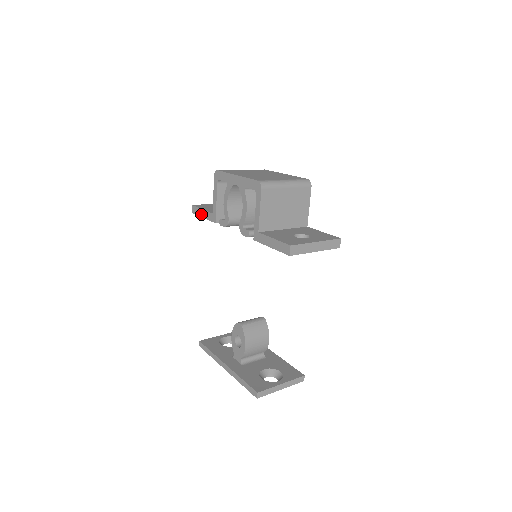
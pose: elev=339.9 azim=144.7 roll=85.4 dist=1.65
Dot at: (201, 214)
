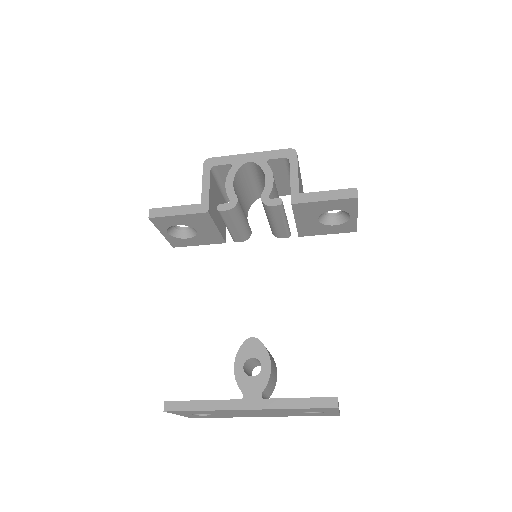
Dot at: (173, 212)
